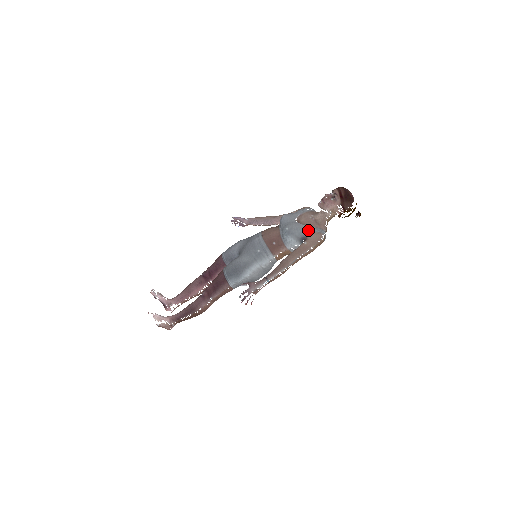
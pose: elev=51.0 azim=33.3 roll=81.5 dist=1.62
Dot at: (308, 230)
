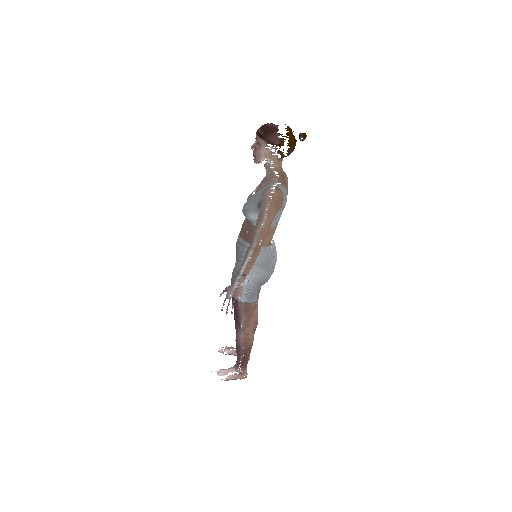
Dot at: (258, 195)
